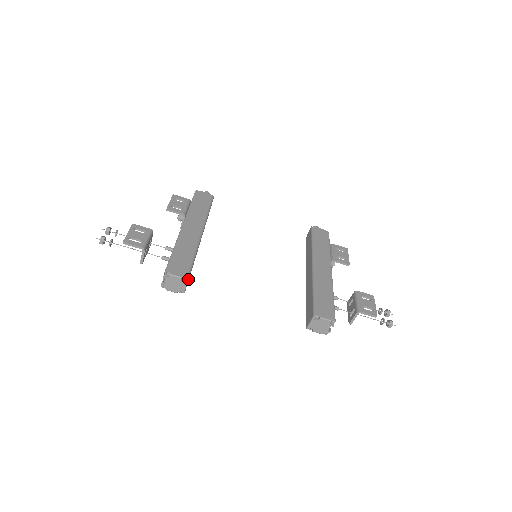
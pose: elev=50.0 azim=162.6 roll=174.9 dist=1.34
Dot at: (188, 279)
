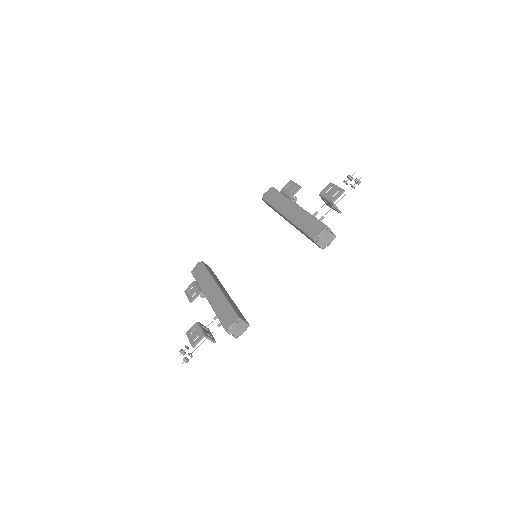
Dot at: (239, 318)
